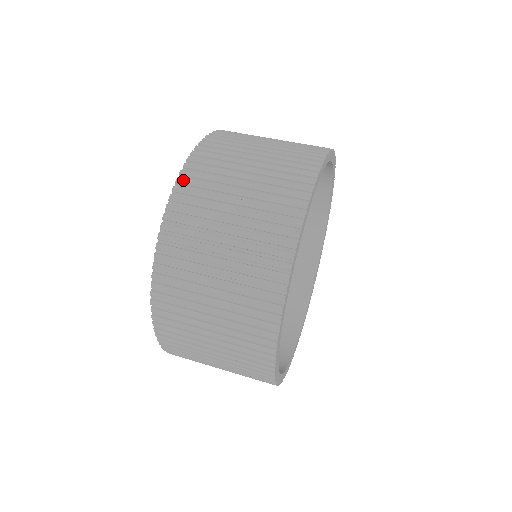
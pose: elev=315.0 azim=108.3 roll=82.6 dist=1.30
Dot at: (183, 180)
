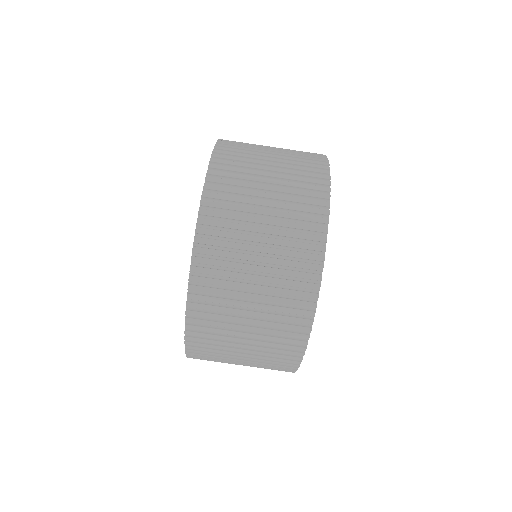
Dot at: (201, 239)
